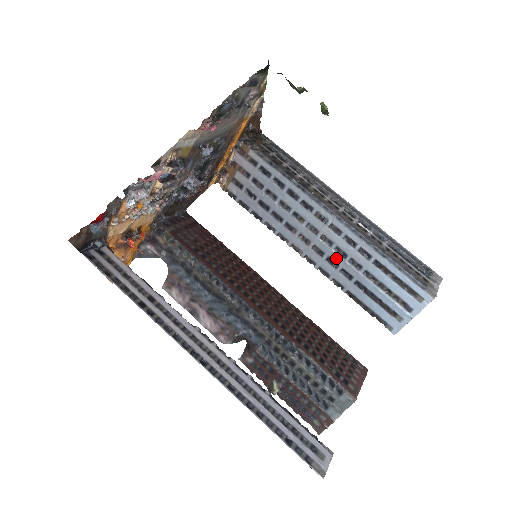
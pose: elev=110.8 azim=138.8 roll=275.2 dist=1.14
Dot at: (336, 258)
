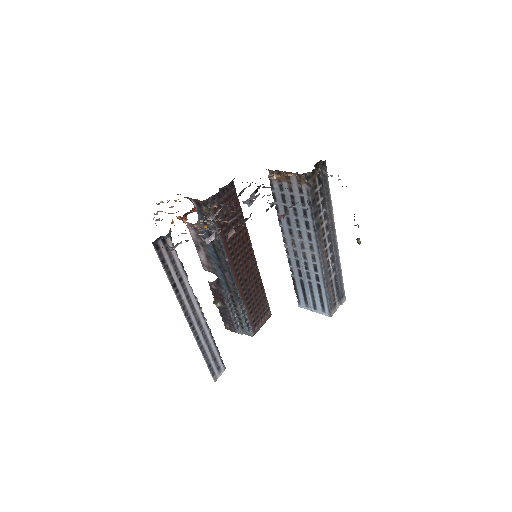
Dot at: (301, 265)
